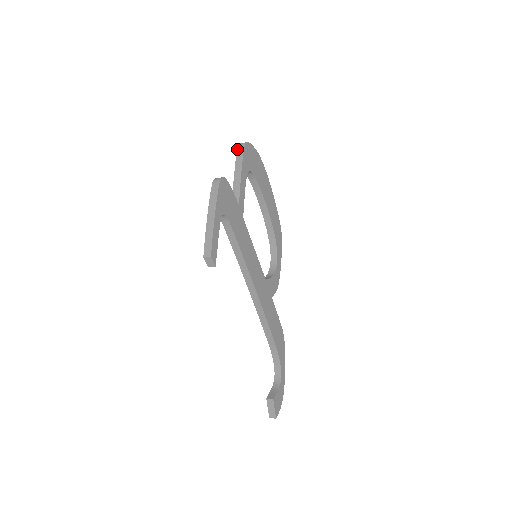
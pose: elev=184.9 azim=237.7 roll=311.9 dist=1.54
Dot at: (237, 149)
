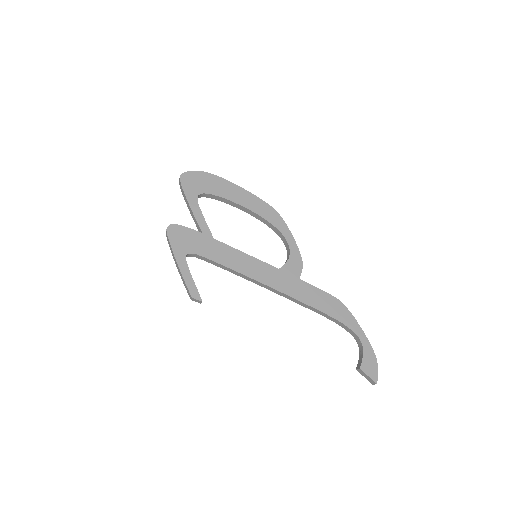
Dot at: occluded
